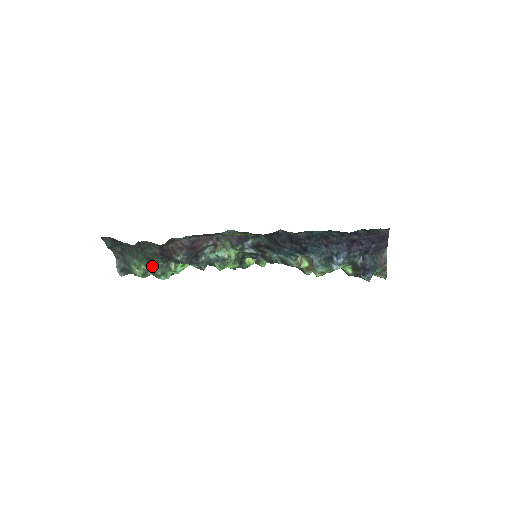
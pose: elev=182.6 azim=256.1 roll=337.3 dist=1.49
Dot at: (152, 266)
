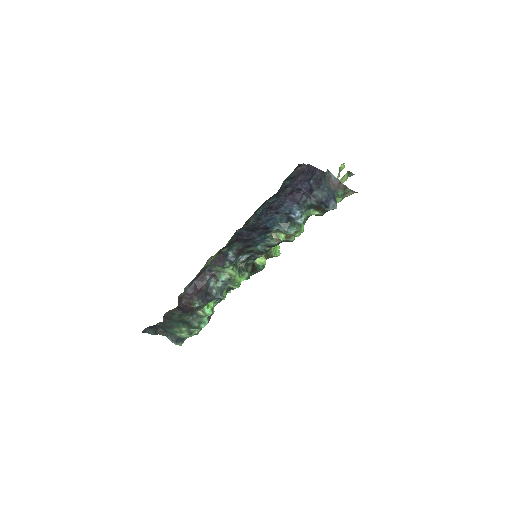
Dot at: (188, 324)
